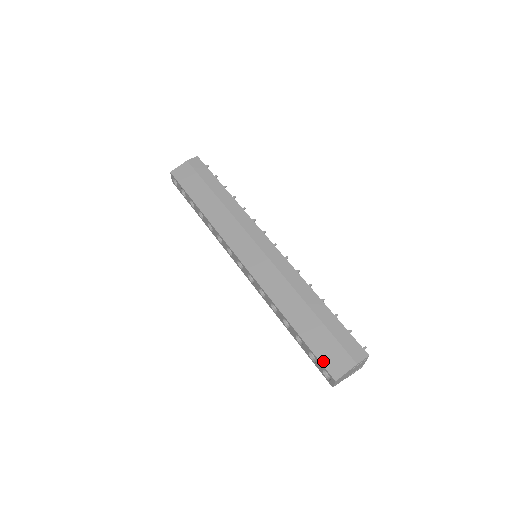
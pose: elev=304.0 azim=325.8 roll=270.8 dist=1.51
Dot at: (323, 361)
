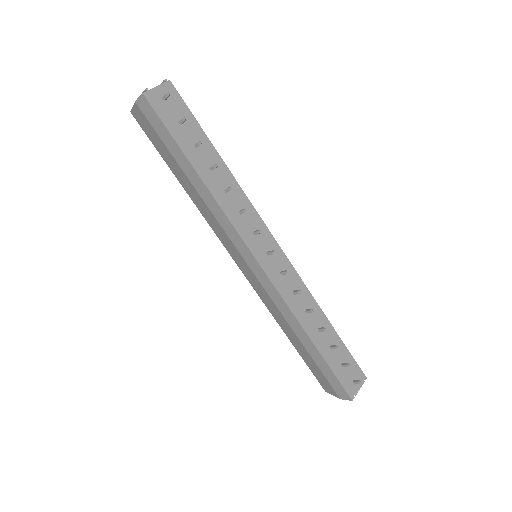
Dot at: (316, 377)
